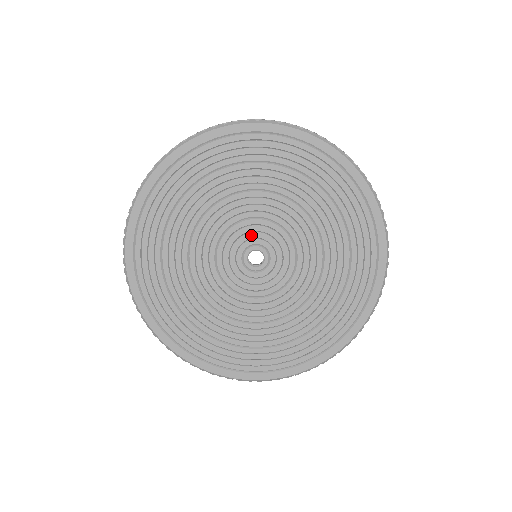
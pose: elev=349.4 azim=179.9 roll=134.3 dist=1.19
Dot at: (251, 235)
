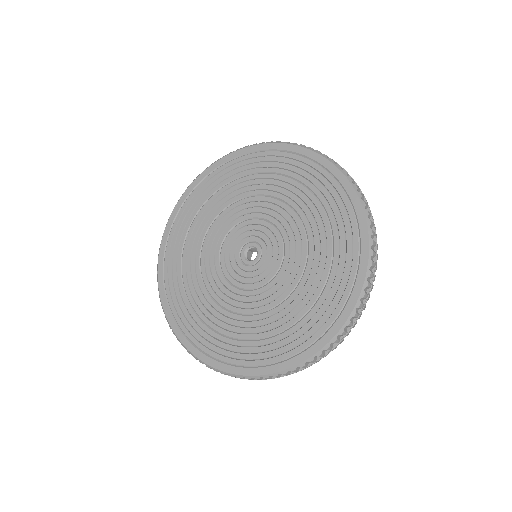
Dot at: (239, 239)
